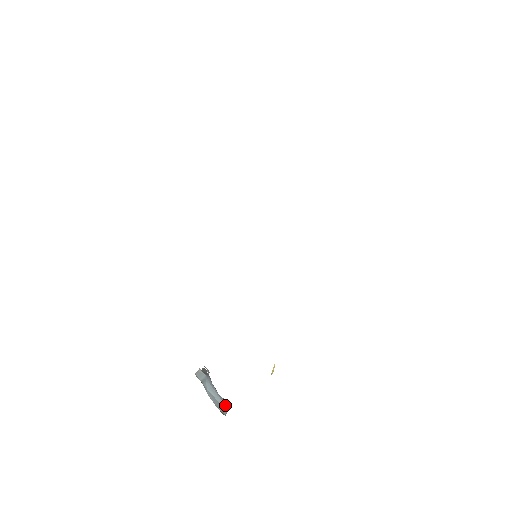
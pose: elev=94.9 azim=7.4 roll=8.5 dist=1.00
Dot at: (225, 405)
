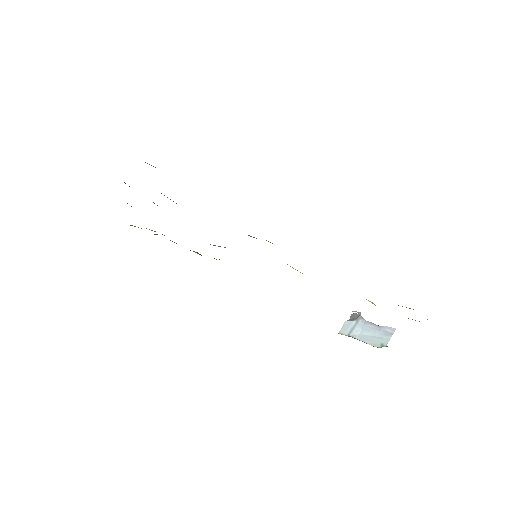
Dot at: (387, 332)
